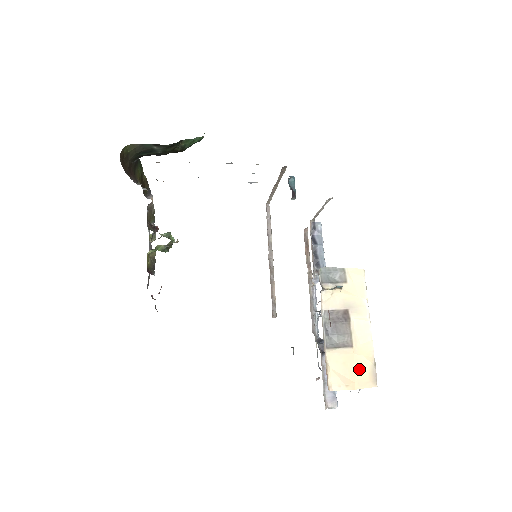
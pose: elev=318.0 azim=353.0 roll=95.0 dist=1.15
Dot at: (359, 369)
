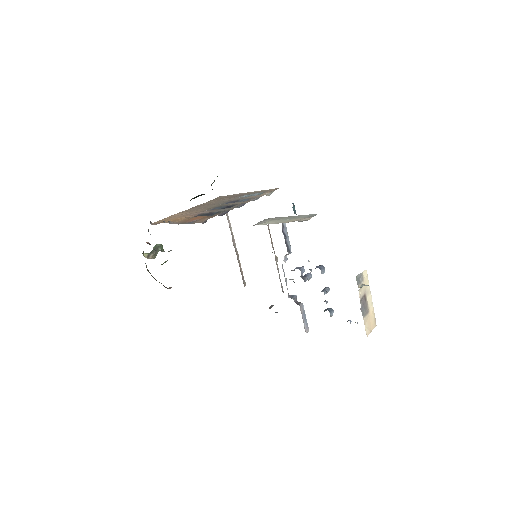
Dot at: (372, 321)
